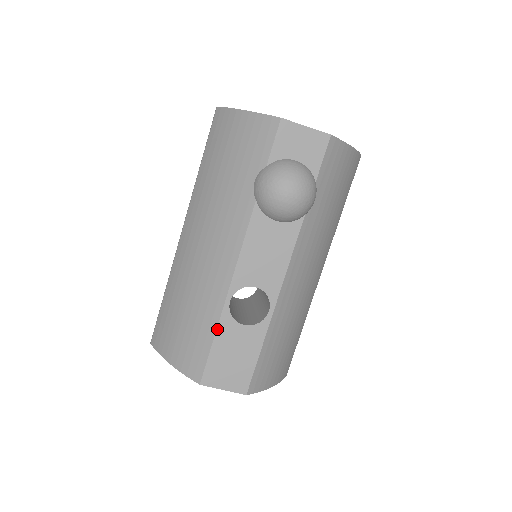
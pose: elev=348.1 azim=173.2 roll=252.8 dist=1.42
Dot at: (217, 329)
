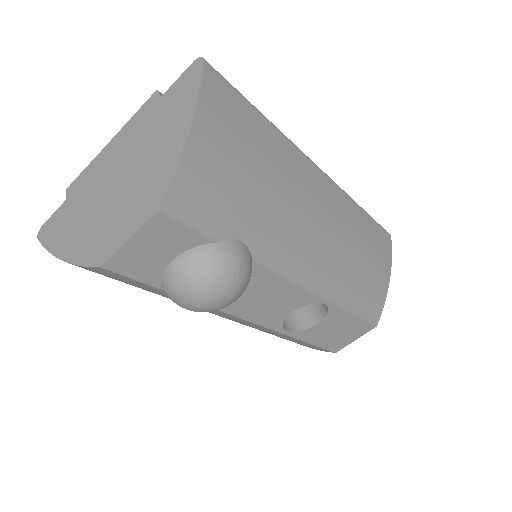
Dot at: (303, 341)
